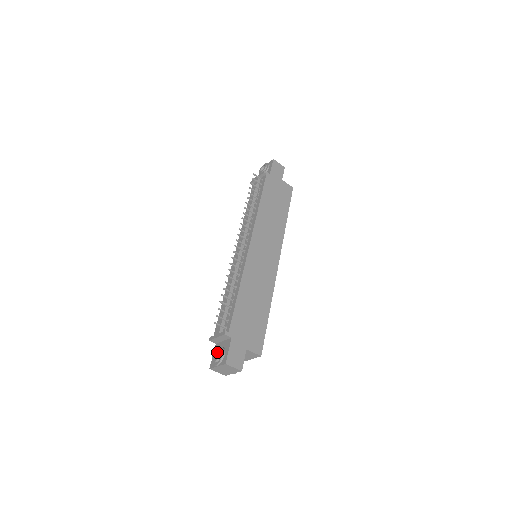
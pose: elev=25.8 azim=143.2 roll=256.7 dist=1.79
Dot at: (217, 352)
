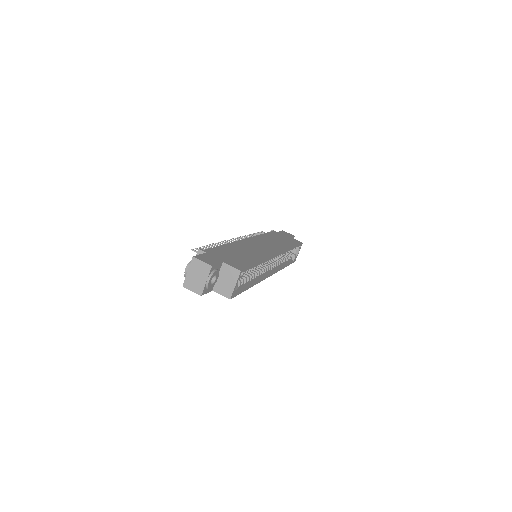
Dot at: occluded
